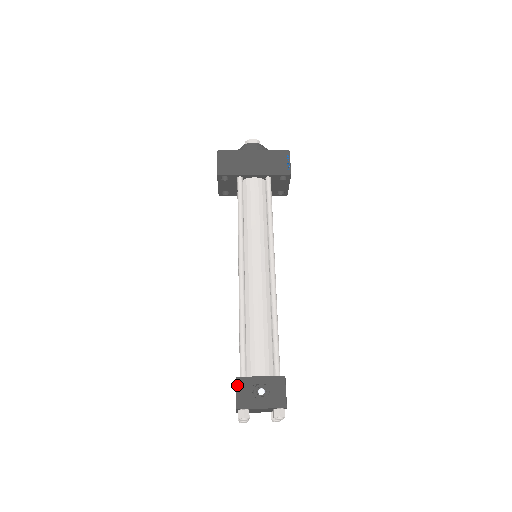
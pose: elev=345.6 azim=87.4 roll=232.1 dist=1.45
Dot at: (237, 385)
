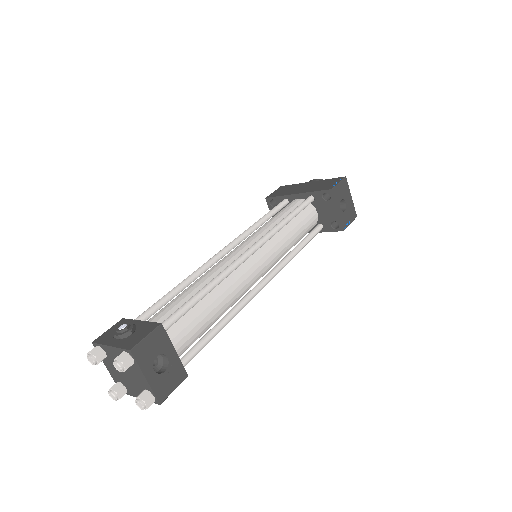
Dot at: (116, 324)
